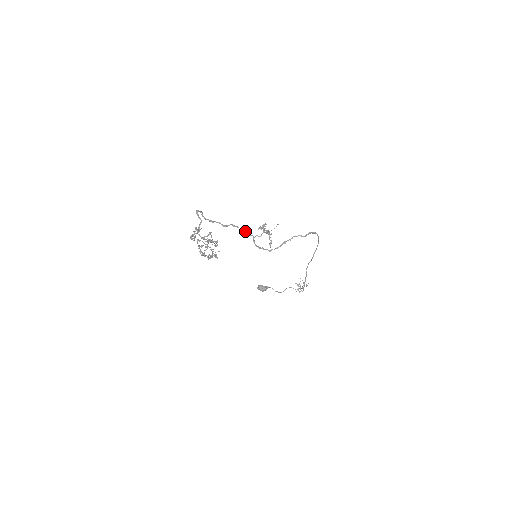
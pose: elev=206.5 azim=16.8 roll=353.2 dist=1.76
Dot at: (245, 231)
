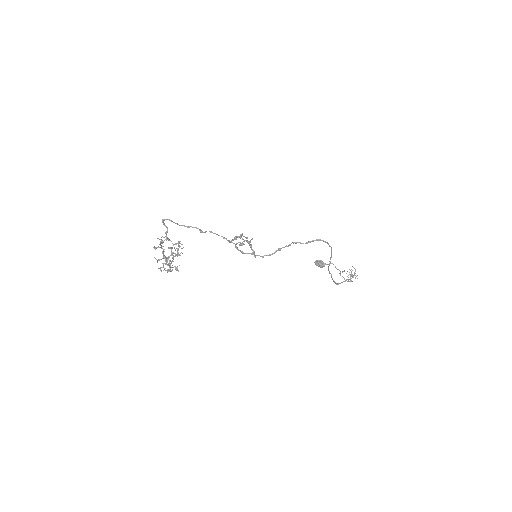
Dot at: (224, 238)
